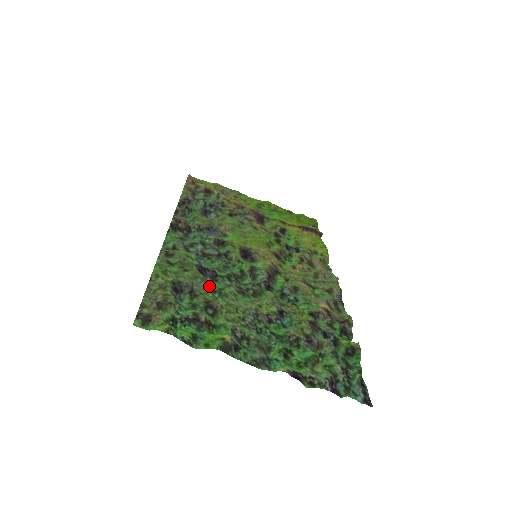
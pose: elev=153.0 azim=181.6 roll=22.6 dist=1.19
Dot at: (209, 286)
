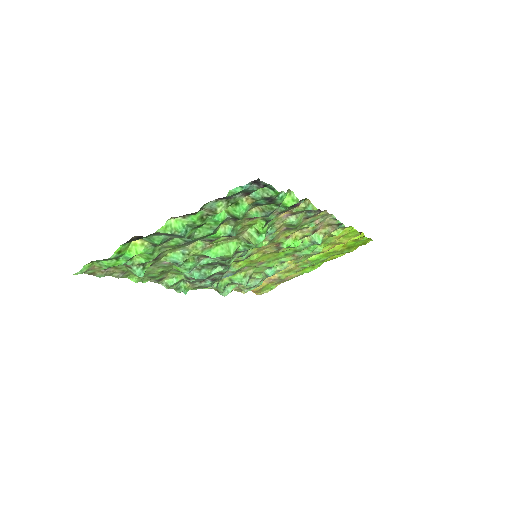
Dot at: occluded
